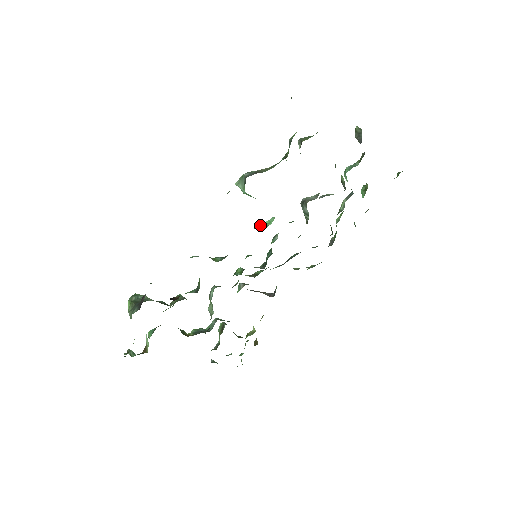
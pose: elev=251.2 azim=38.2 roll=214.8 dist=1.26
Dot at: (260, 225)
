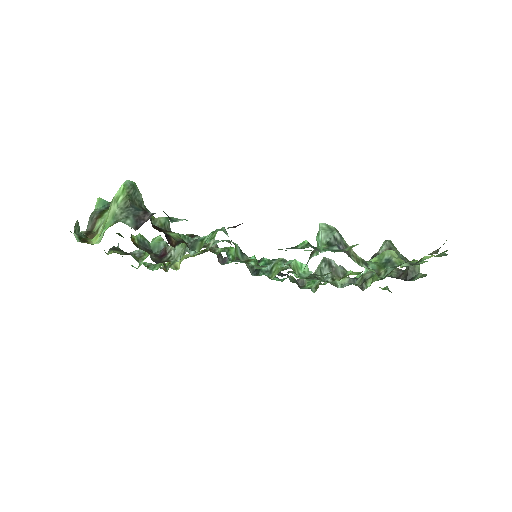
Dot at: (294, 264)
